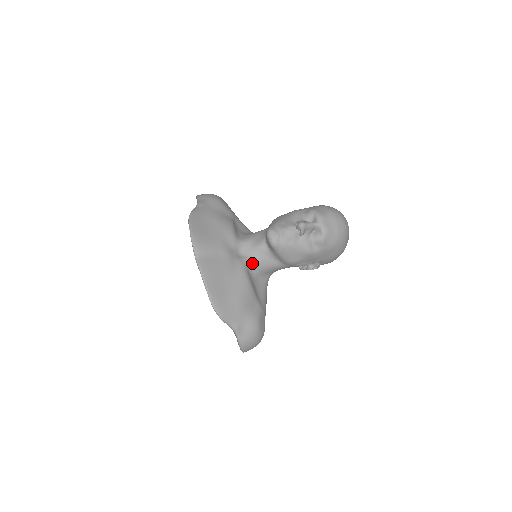
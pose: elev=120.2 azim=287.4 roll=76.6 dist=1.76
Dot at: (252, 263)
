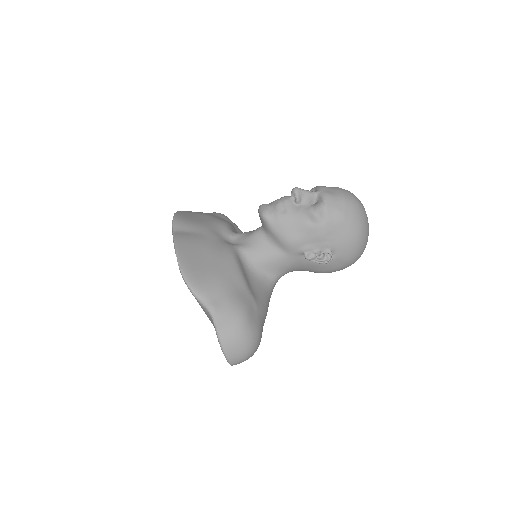
Dot at: (245, 250)
